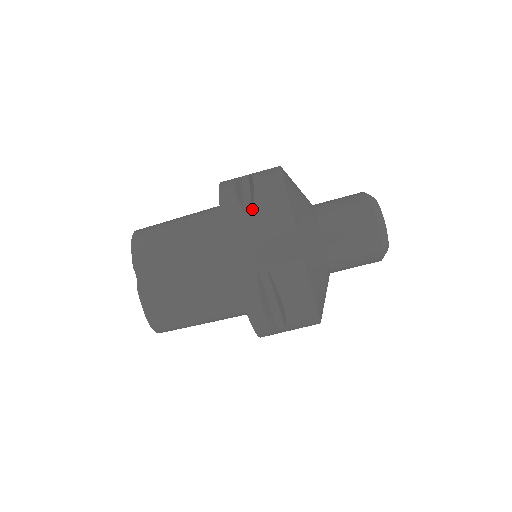
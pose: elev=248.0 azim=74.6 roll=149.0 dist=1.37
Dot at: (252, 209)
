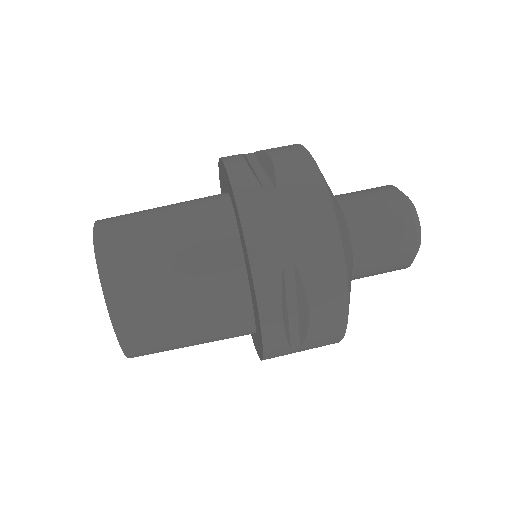
Dot at: occluded
